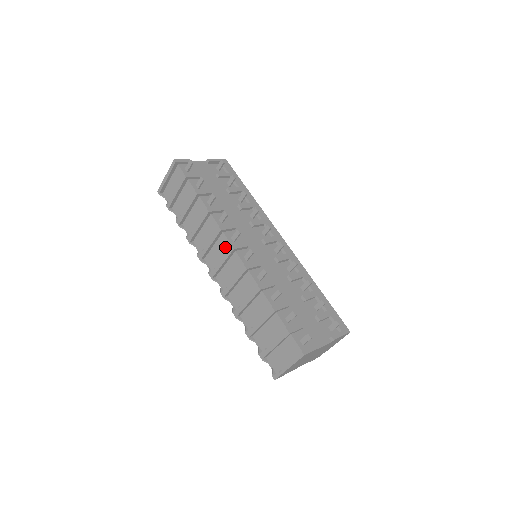
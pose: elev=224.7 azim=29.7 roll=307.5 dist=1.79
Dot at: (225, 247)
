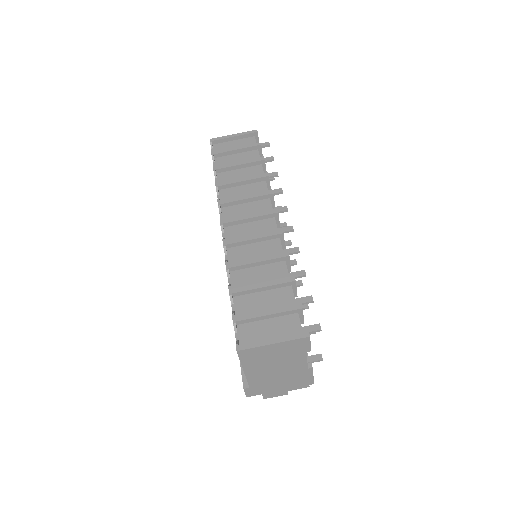
Dot at: (263, 209)
